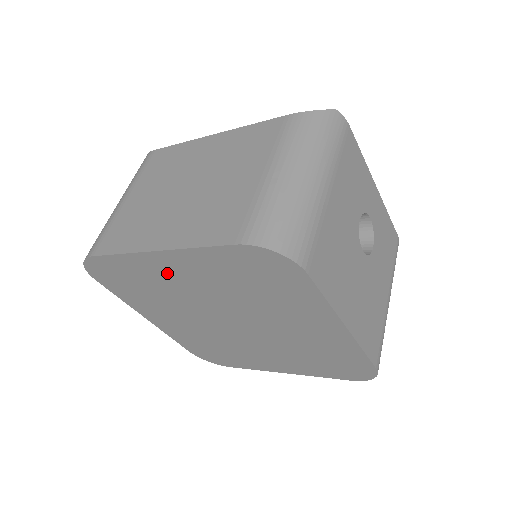
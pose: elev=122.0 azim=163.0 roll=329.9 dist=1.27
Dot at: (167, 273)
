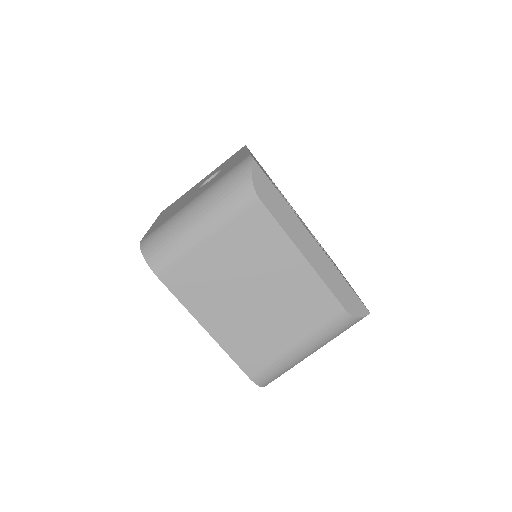
Dot at: occluded
